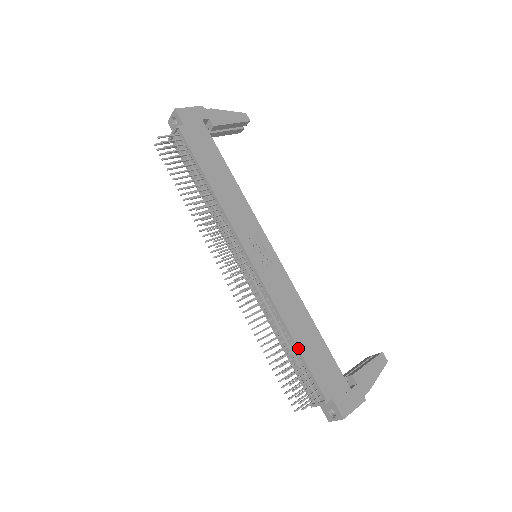
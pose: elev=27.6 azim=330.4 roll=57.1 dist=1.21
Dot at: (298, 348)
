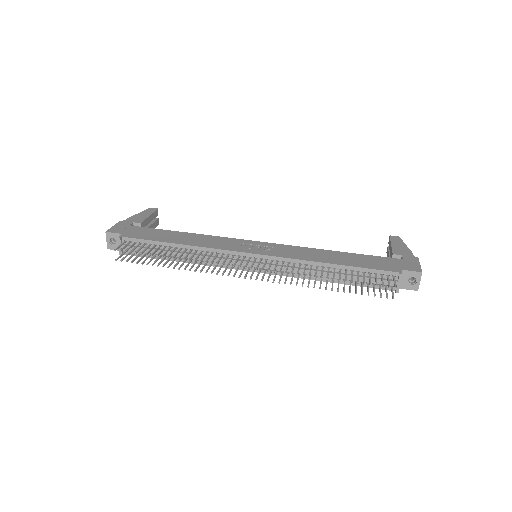
Dot at: (346, 266)
